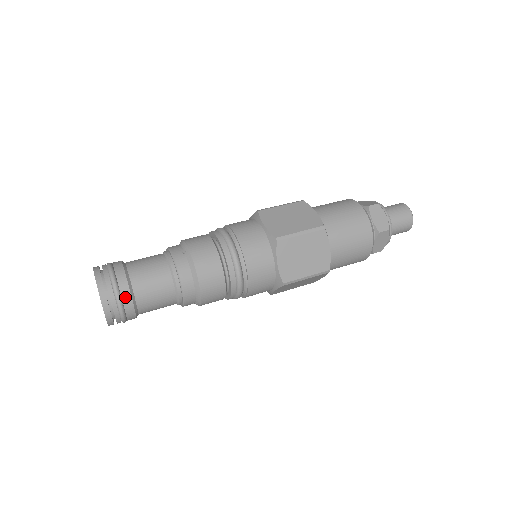
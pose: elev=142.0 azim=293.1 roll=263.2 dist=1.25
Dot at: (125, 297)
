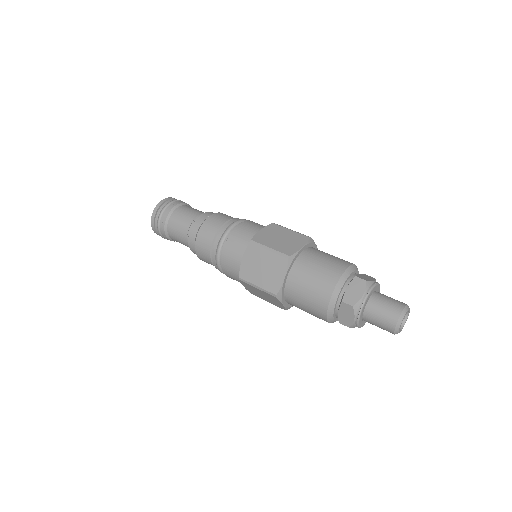
Dot at: (163, 218)
